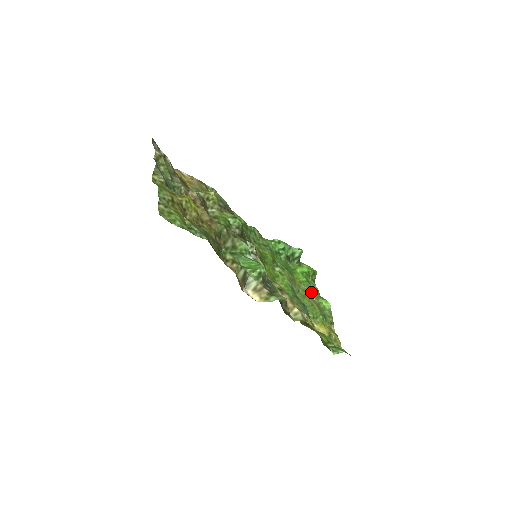
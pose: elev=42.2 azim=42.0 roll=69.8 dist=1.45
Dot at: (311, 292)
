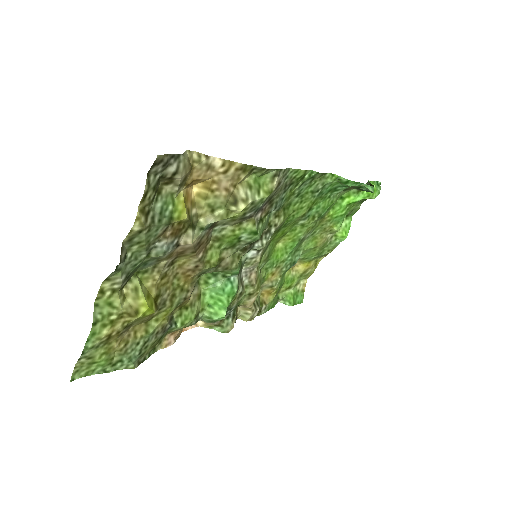
Dot at: (333, 229)
